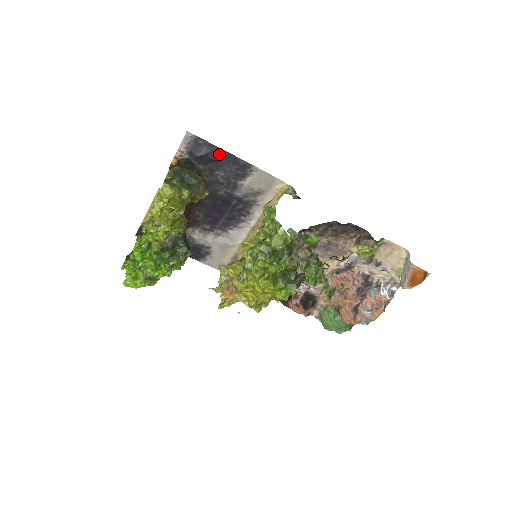
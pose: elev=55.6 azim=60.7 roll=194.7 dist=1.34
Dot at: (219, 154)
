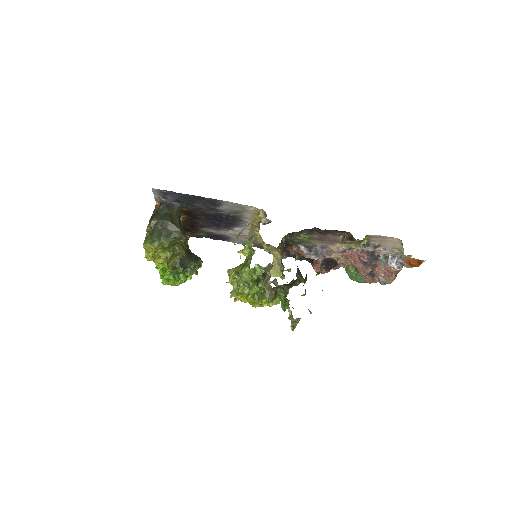
Dot at: (187, 197)
